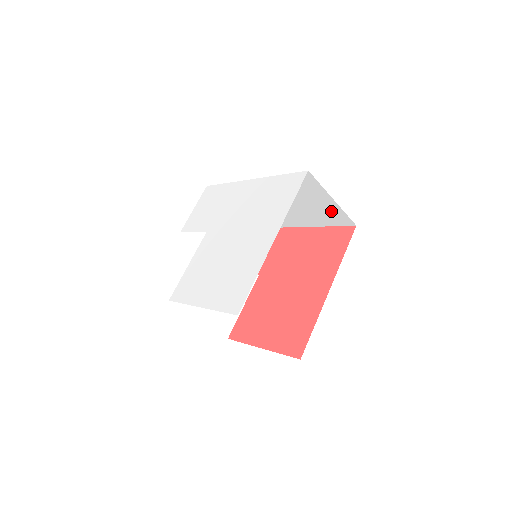
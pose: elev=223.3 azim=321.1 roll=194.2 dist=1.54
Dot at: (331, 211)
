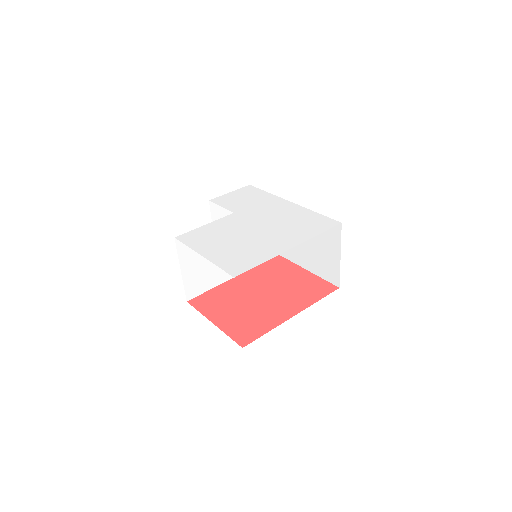
Dot at: (330, 264)
